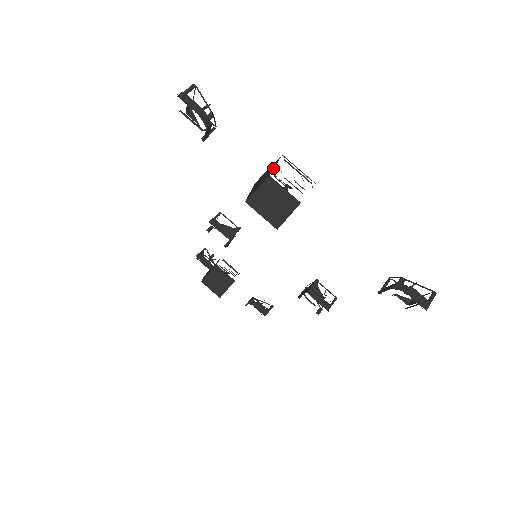
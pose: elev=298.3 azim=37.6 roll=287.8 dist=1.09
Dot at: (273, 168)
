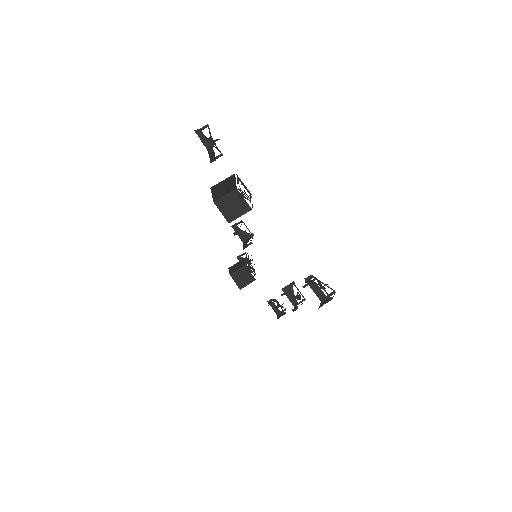
Dot at: (235, 182)
